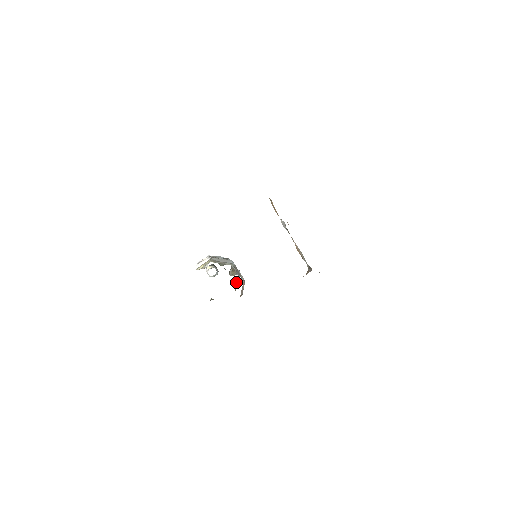
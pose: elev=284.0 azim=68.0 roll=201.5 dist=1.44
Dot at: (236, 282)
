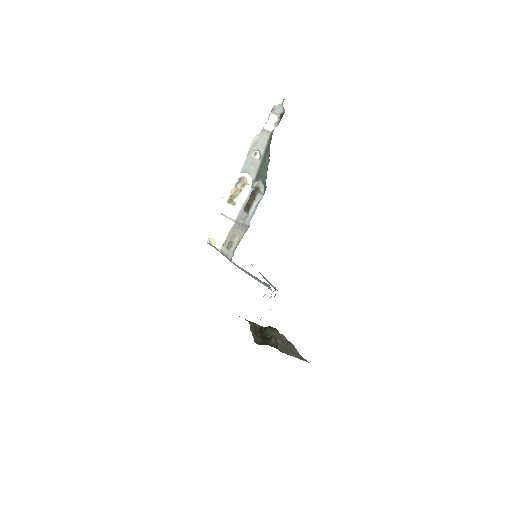
Dot at: occluded
